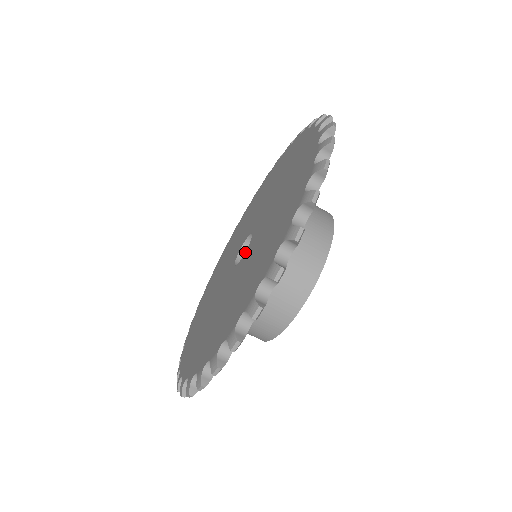
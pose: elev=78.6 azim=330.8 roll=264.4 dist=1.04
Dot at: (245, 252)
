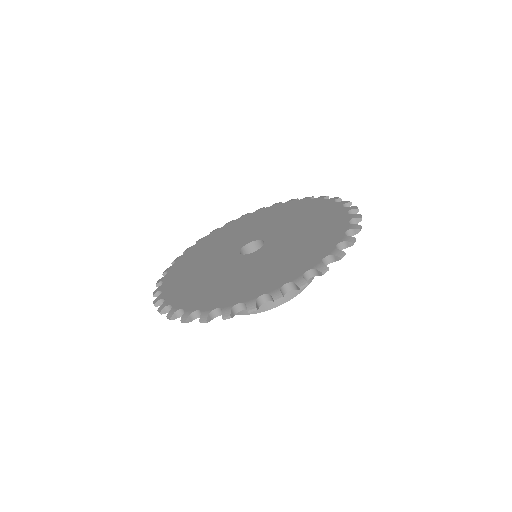
Dot at: (248, 254)
